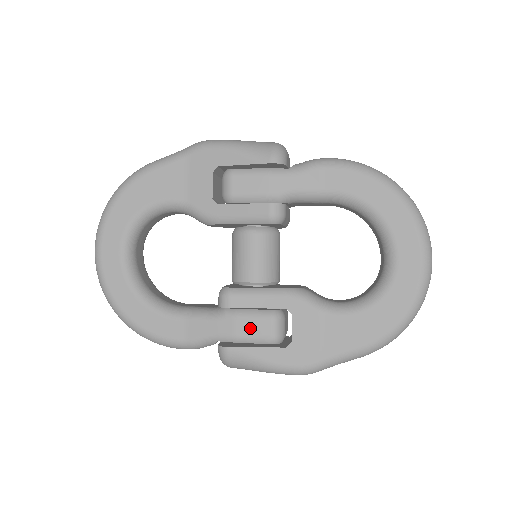
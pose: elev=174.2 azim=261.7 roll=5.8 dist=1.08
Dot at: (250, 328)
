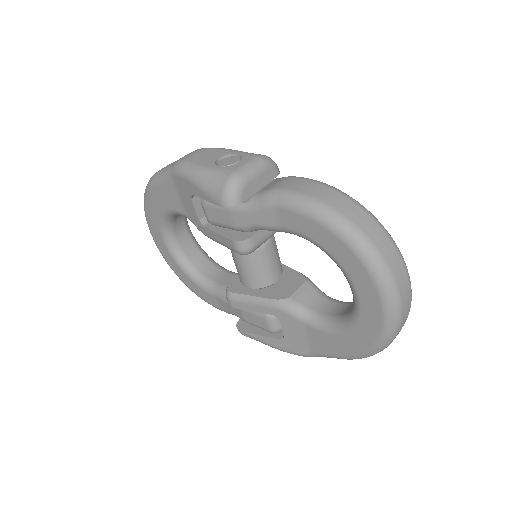
Dot at: (253, 320)
